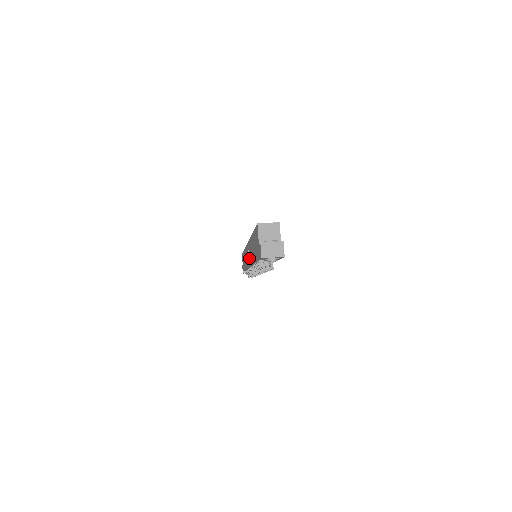
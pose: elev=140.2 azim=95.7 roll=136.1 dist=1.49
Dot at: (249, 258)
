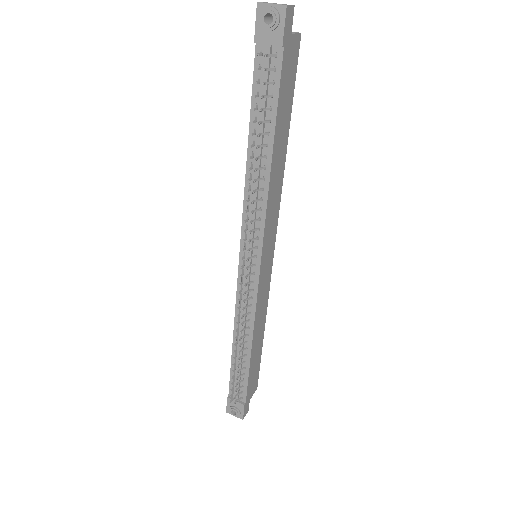
Dot at: occluded
